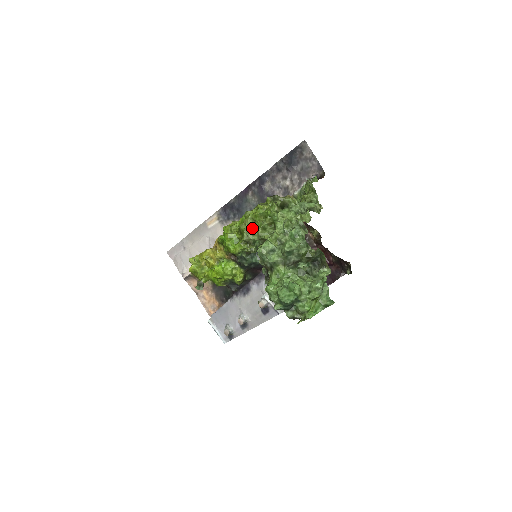
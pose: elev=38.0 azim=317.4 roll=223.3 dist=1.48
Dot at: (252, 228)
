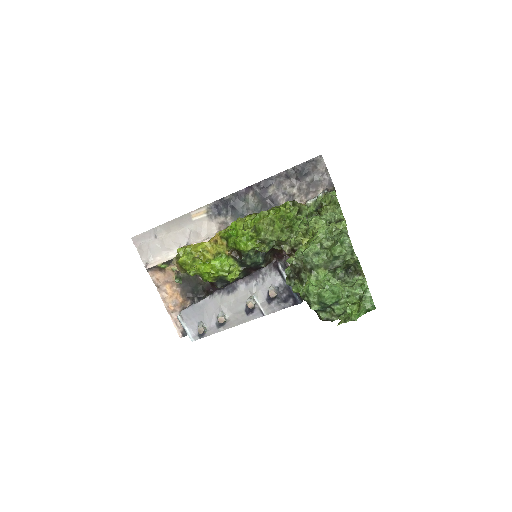
Dot at: (270, 228)
